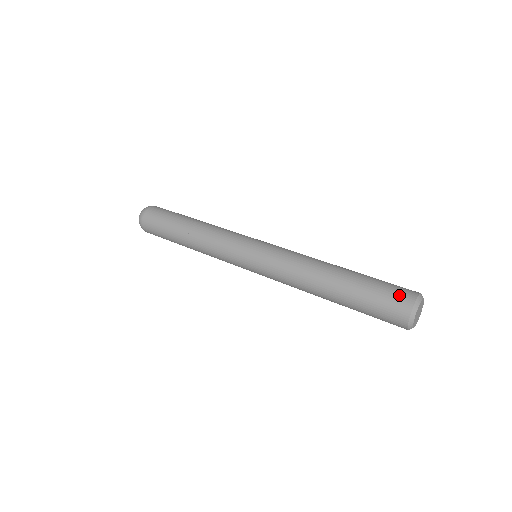
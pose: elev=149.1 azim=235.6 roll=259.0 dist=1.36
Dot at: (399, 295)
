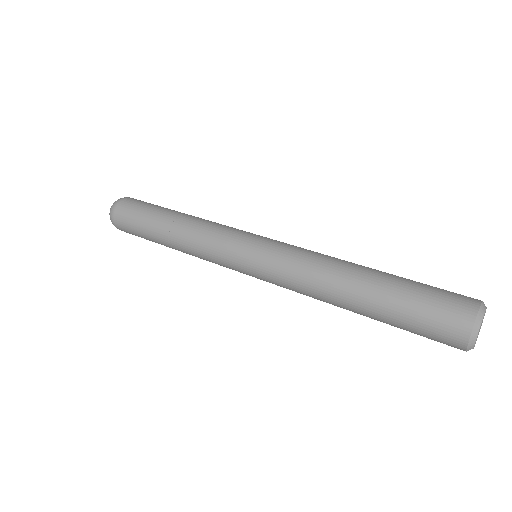
Dot at: (454, 303)
